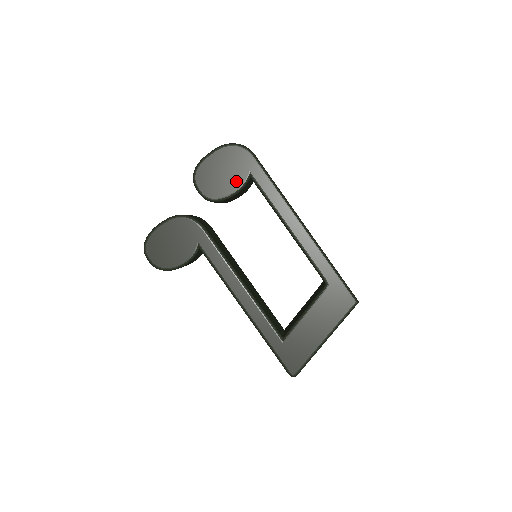
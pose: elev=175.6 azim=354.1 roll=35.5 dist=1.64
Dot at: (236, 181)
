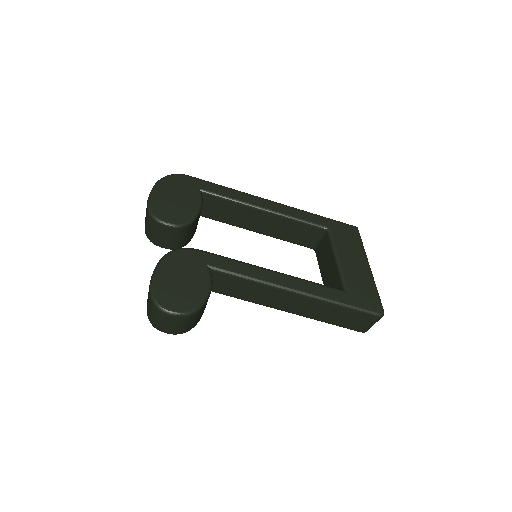
Dot at: (193, 199)
